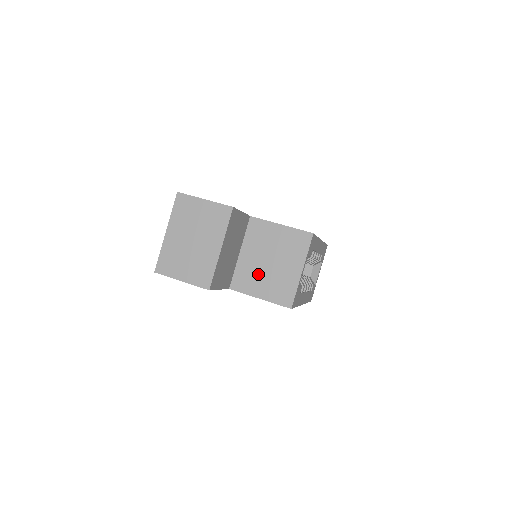
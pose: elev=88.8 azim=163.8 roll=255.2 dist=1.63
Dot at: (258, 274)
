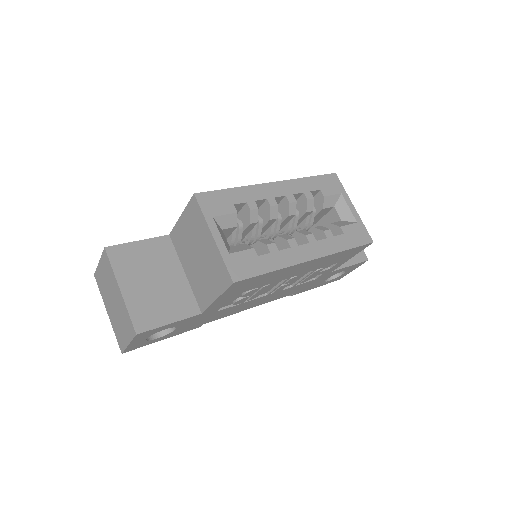
Dot at: (201, 278)
